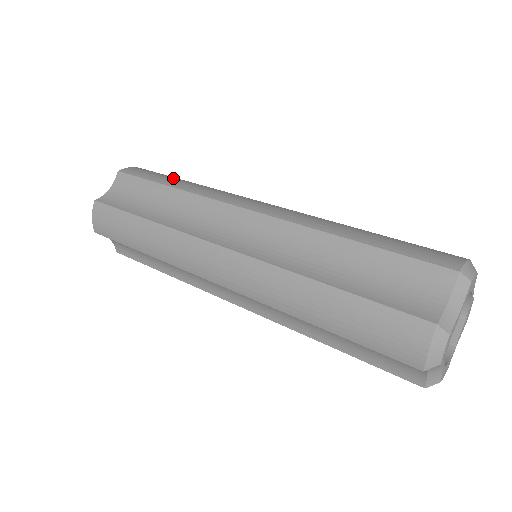
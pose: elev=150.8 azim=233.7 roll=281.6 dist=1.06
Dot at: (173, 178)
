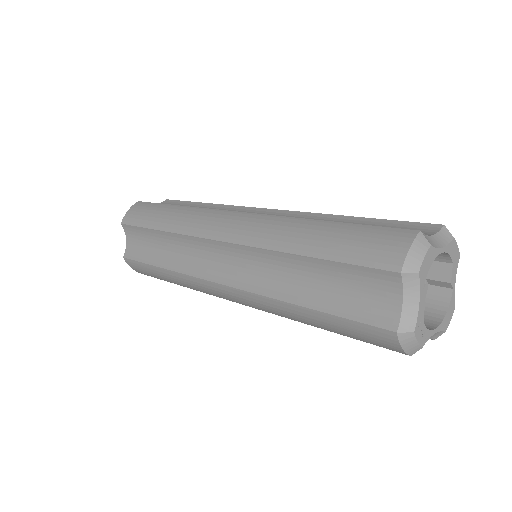
Dot at: (159, 213)
